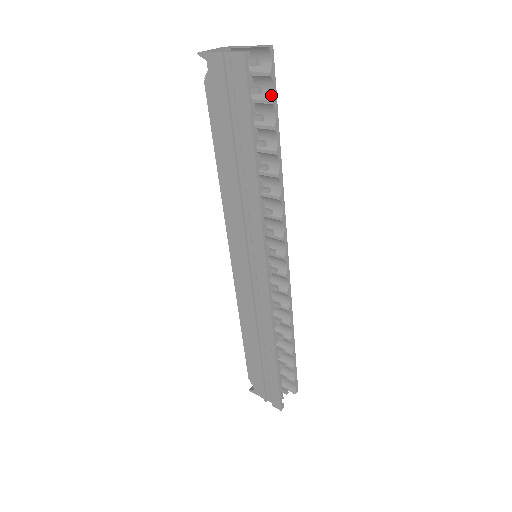
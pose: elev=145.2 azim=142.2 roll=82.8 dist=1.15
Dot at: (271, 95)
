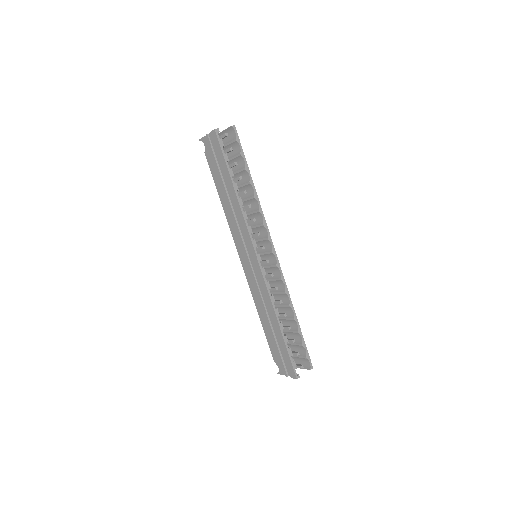
Dot at: (239, 151)
